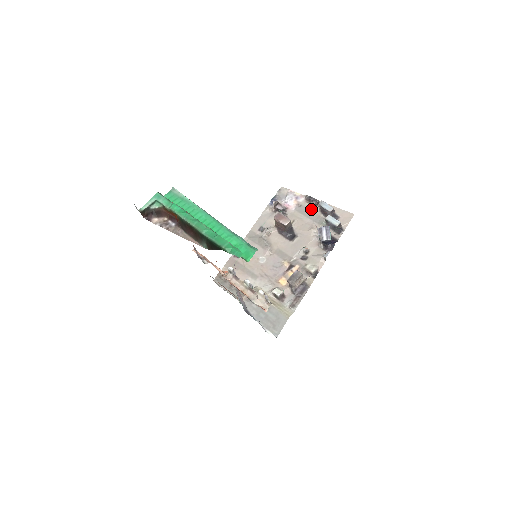
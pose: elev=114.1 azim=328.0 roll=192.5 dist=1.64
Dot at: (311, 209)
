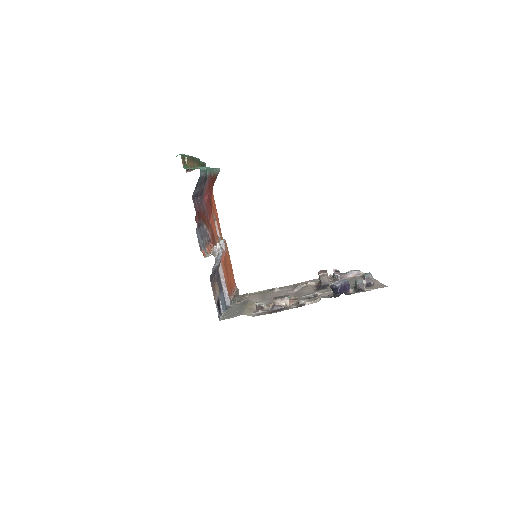
Dot at: occluded
